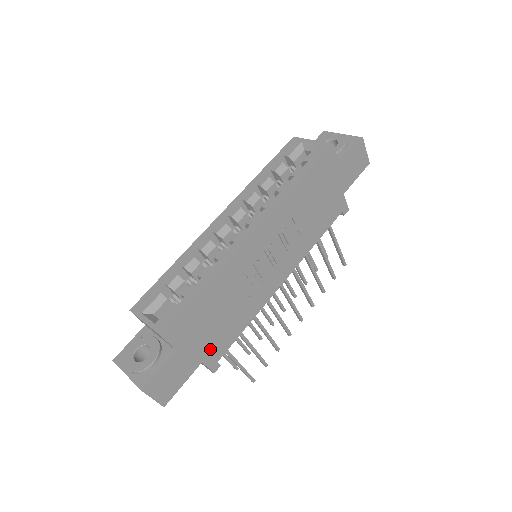
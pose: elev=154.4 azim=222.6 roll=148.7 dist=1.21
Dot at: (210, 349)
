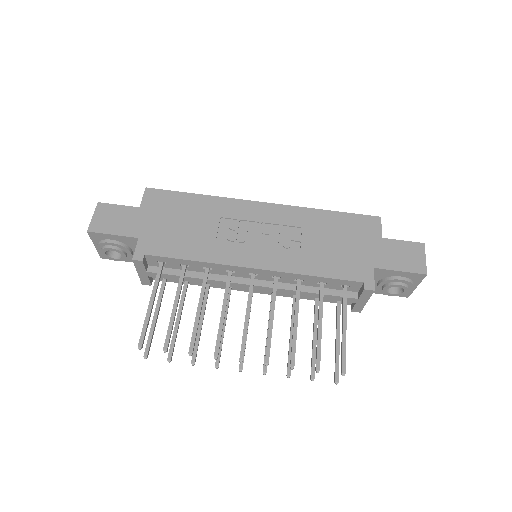
Dot at: (153, 237)
